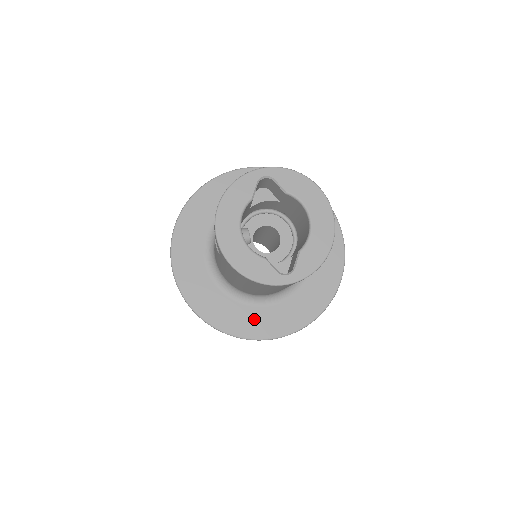
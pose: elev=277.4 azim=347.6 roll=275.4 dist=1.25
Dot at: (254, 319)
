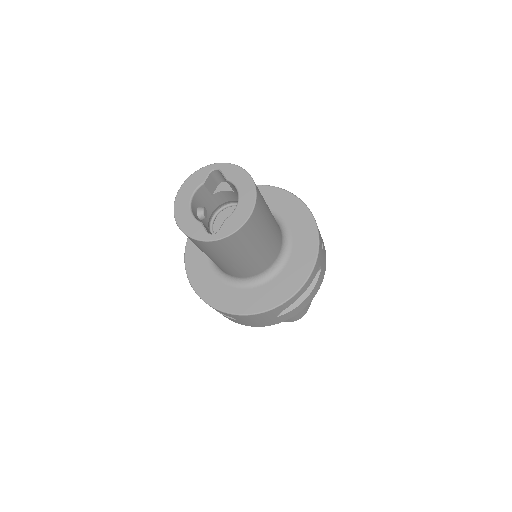
Dot at: (233, 297)
